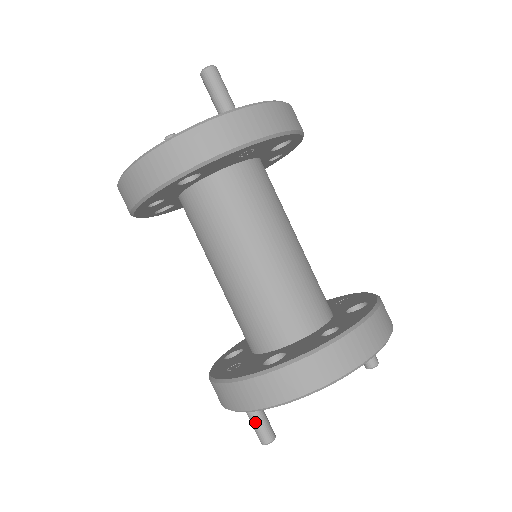
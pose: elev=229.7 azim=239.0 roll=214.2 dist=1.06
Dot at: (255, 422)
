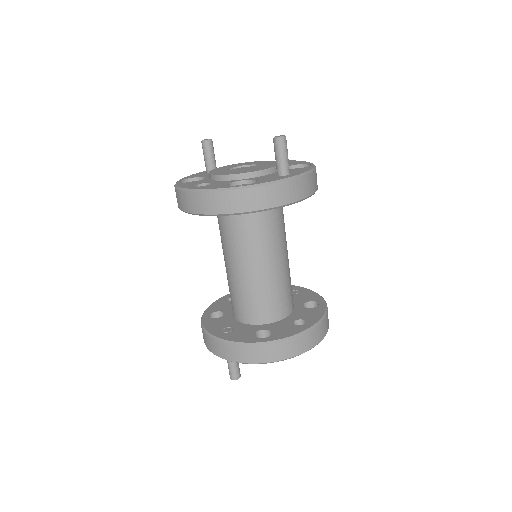
Dot at: (232, 366)
